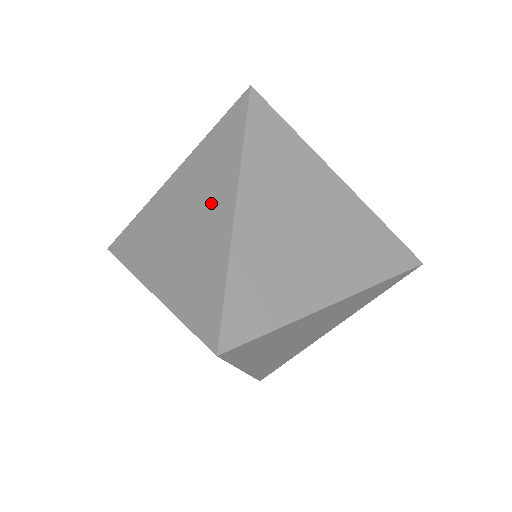
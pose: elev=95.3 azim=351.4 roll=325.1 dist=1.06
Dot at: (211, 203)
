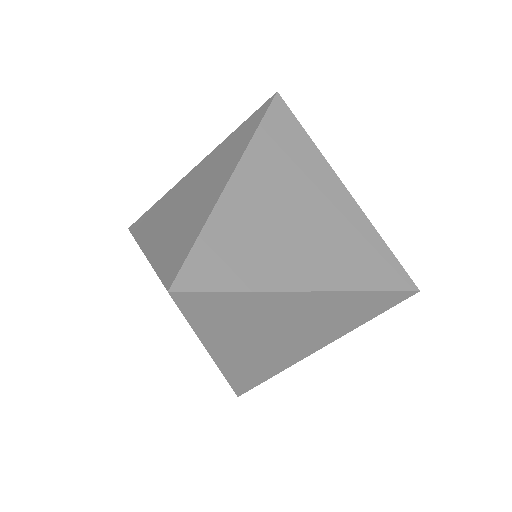
Dot at: (214, 178)
